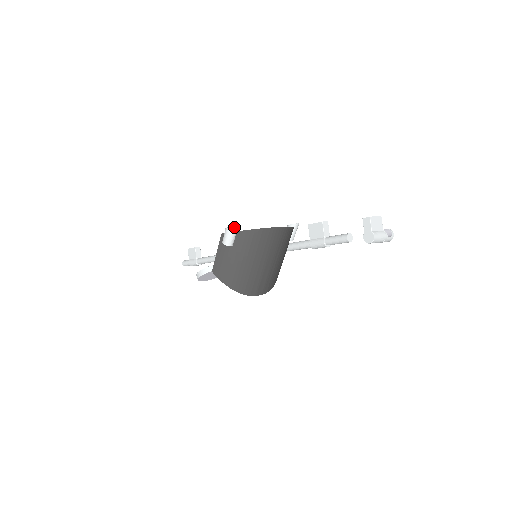
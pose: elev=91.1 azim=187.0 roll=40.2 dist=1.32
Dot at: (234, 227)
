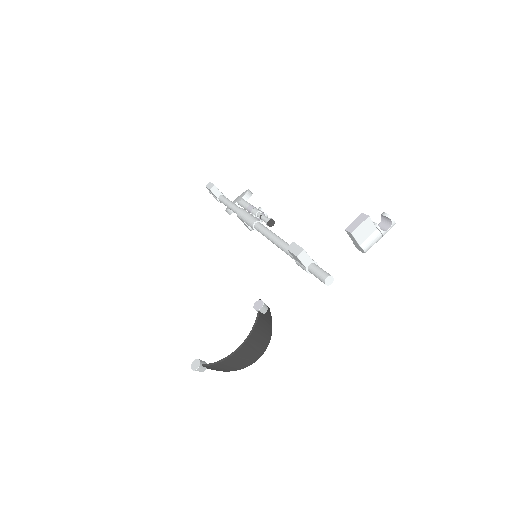
Dot at: (196, 370)
